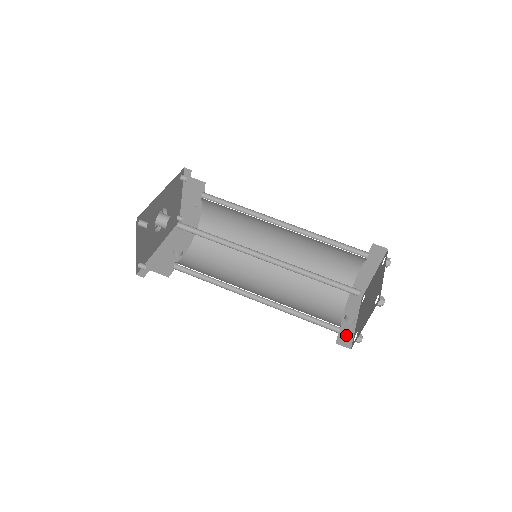
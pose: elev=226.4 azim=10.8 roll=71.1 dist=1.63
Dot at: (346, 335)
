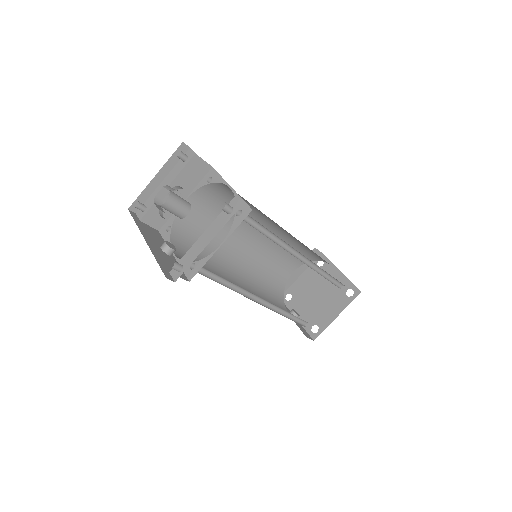
Dot at: (303, 330)
